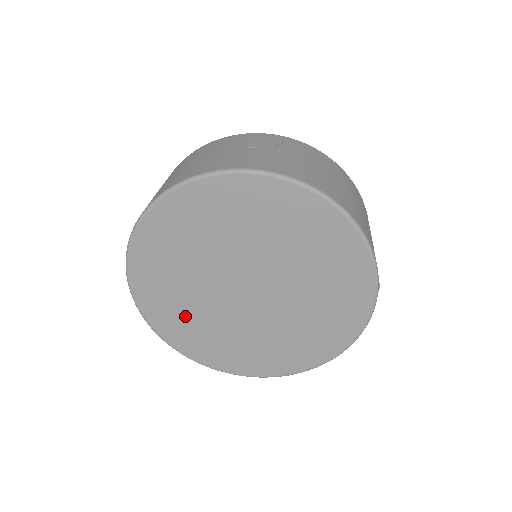
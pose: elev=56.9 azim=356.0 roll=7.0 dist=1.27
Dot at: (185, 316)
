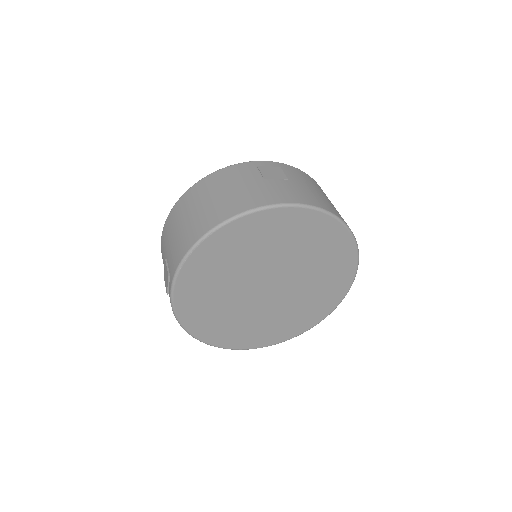
Dot at: (216, 315)
